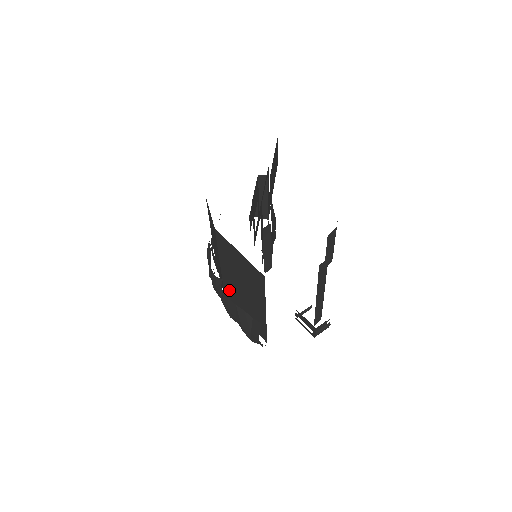
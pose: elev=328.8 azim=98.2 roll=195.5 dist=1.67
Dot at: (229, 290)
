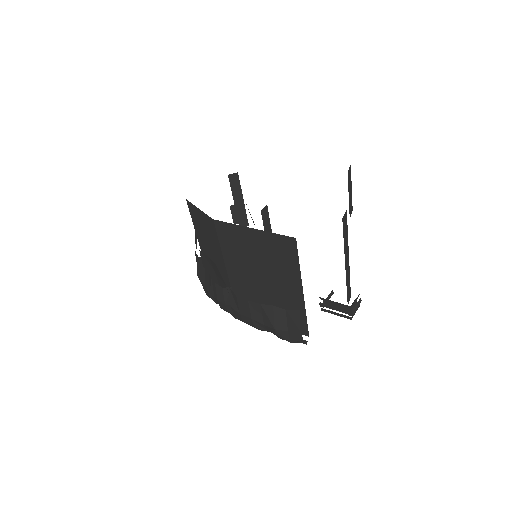
Dot at: (243, 297)
